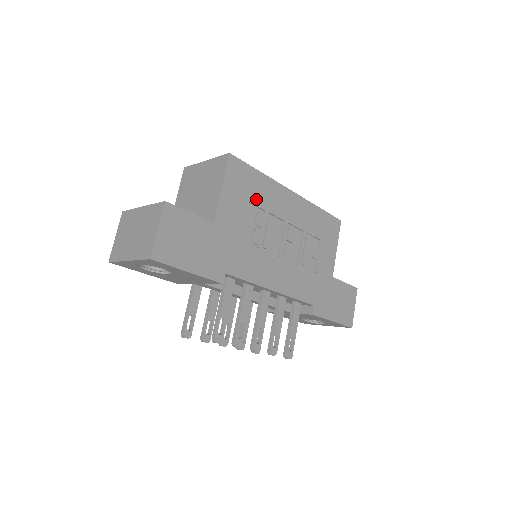
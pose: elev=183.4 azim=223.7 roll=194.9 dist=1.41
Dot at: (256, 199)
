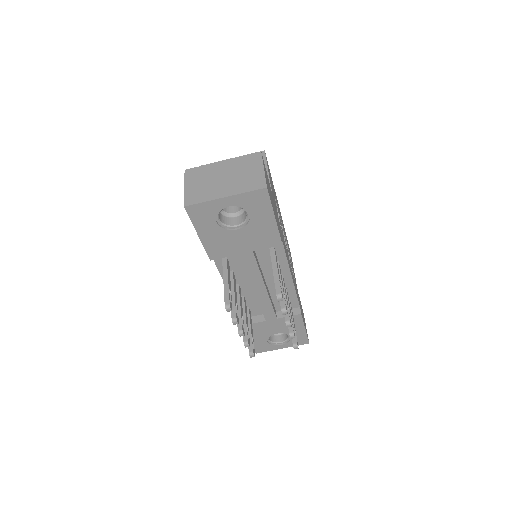
Dot at: occluded
